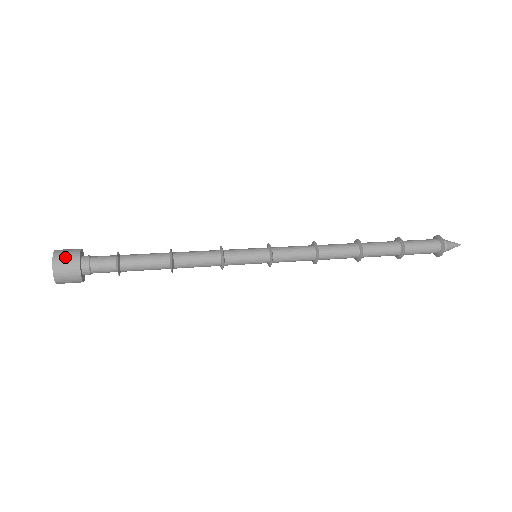
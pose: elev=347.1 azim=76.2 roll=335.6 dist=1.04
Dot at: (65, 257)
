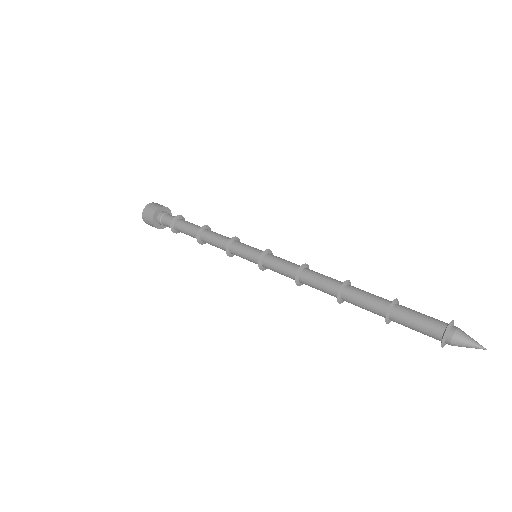
Dot at: (149, 210)
